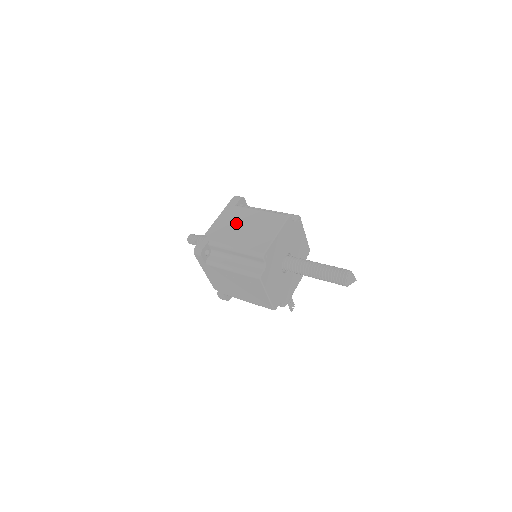
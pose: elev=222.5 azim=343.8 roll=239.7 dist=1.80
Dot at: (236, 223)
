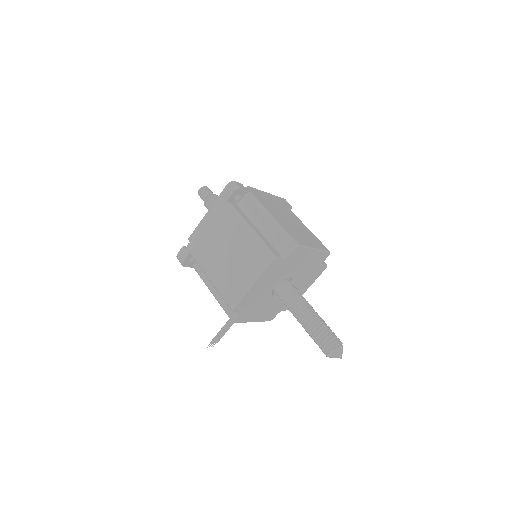
Dot at: (281, 209)
